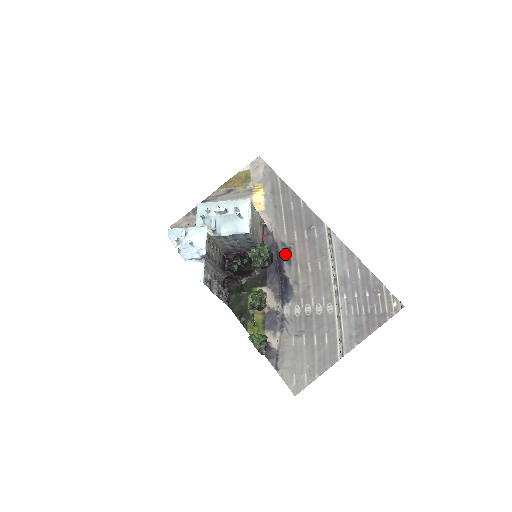
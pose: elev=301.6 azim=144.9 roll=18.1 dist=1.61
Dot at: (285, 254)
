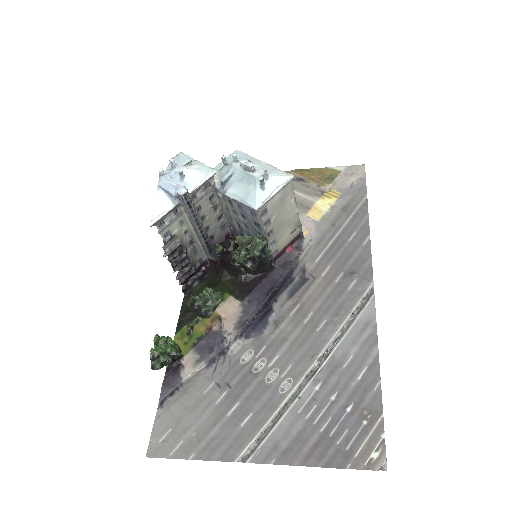
Dot at: (295, 282)
